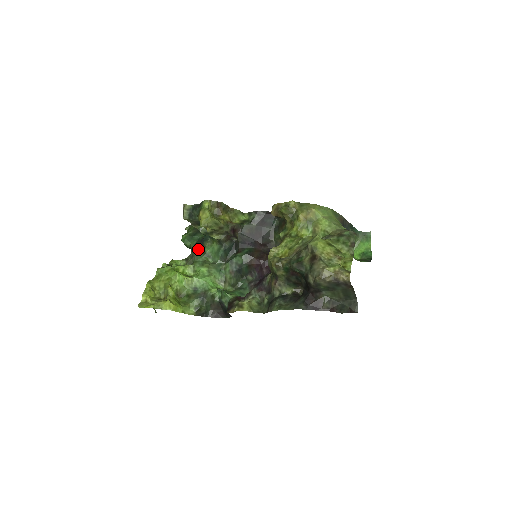
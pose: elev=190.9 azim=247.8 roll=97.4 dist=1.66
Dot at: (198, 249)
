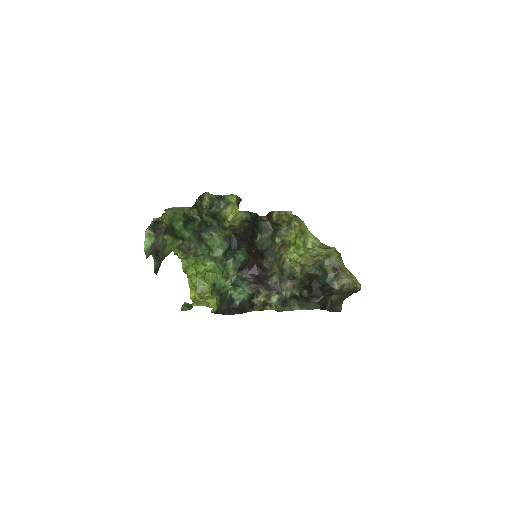
Dot at: (199, 240)
